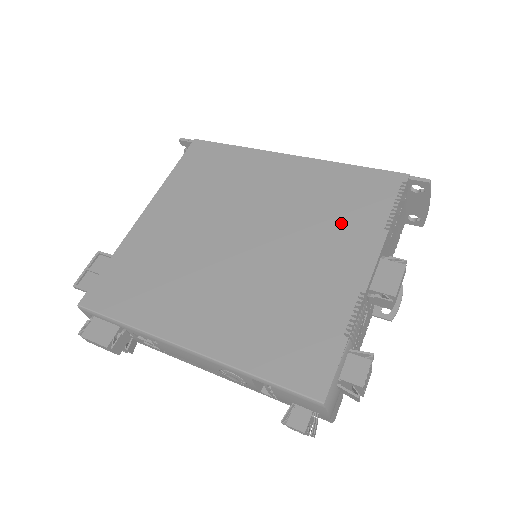
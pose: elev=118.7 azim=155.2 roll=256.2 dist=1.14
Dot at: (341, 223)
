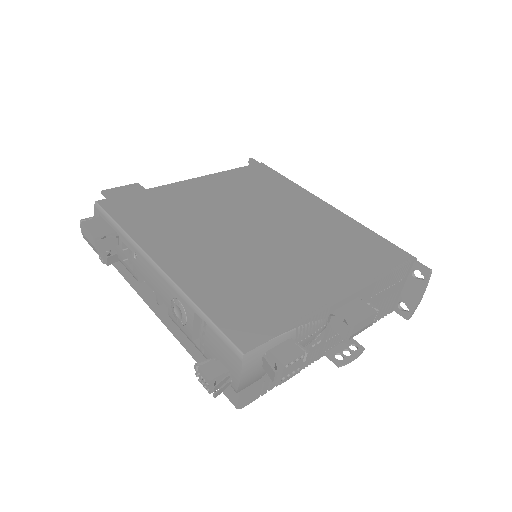
Dot at: (341, 258)
